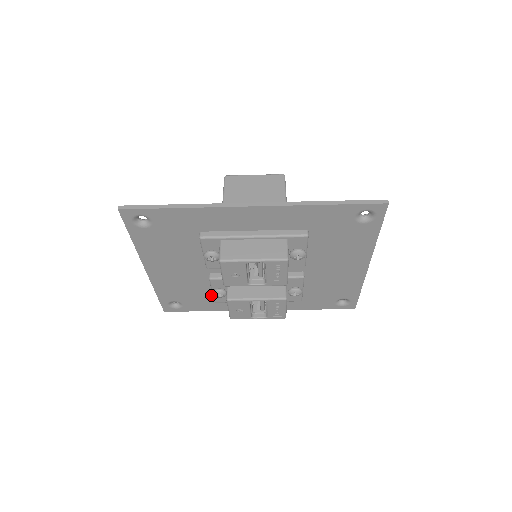
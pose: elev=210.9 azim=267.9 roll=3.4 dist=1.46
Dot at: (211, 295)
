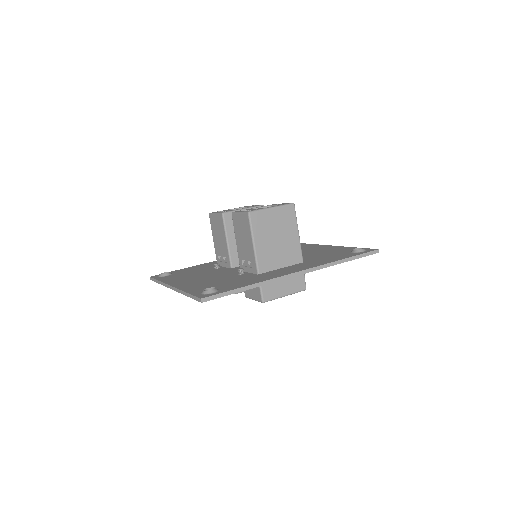
Dot at: occluded
